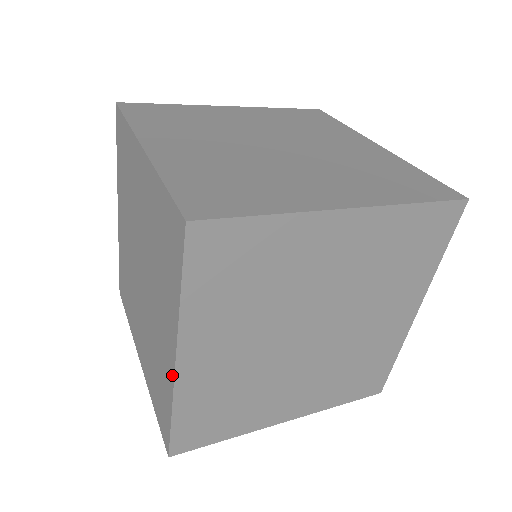
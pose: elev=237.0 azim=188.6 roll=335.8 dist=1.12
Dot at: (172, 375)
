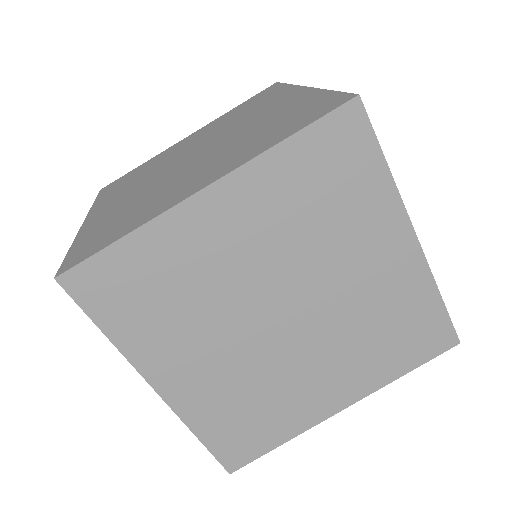
Dot at: (180, 200)
